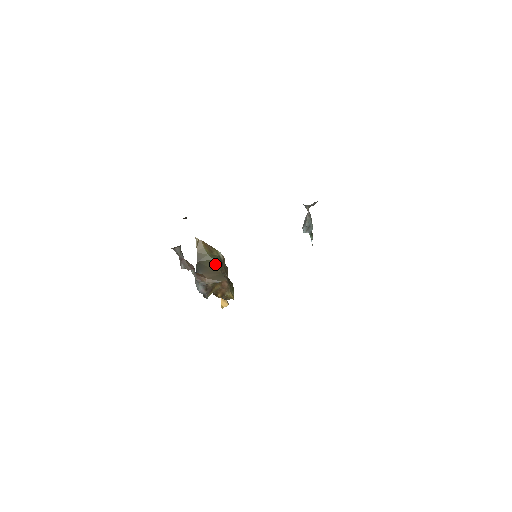
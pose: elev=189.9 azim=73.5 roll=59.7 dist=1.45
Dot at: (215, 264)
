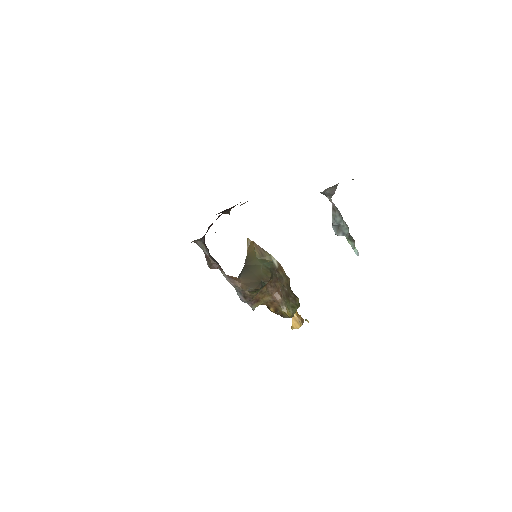
Dot at: (260, 270)
